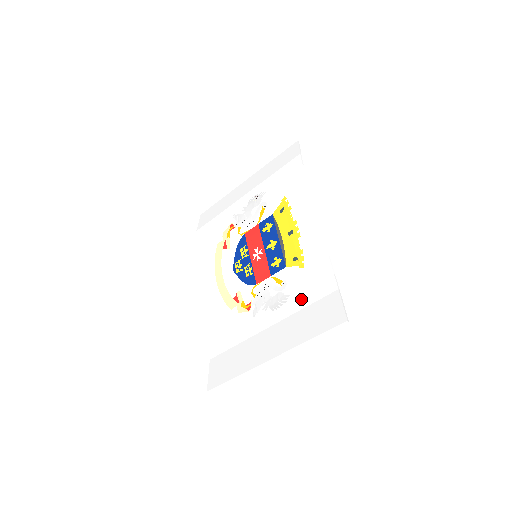
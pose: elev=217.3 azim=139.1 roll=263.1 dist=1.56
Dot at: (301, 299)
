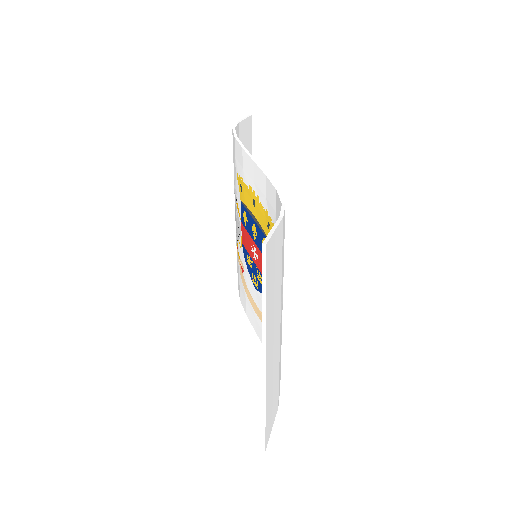
Dot at: occluded
